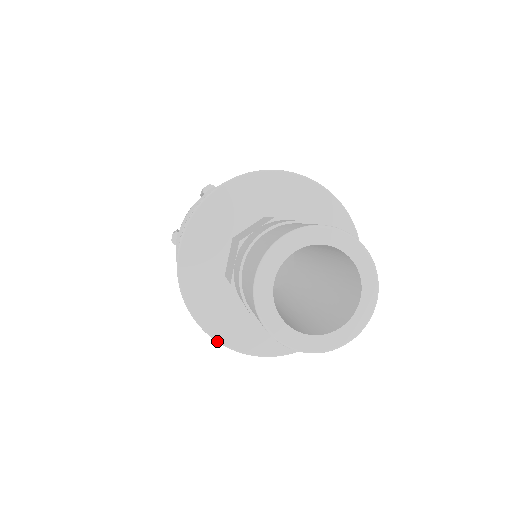
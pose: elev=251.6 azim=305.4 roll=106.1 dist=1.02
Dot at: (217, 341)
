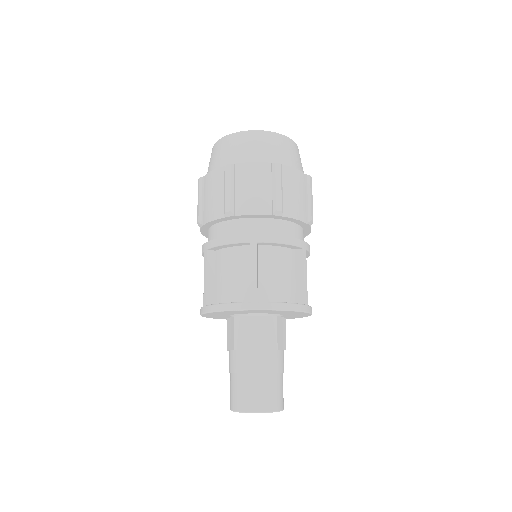
Dot at: occluded
